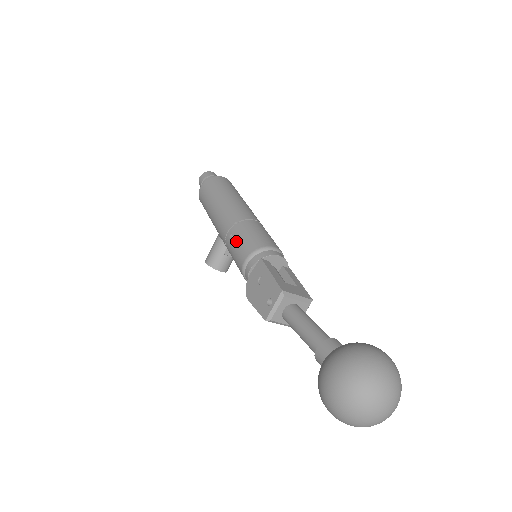
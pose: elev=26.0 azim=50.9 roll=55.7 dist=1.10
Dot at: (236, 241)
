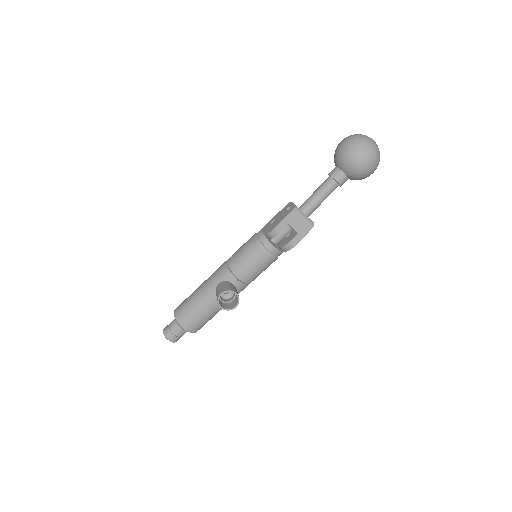
Dot at: (238, 250)
